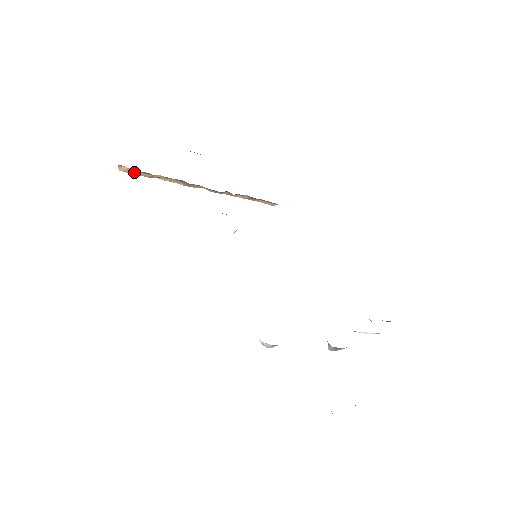
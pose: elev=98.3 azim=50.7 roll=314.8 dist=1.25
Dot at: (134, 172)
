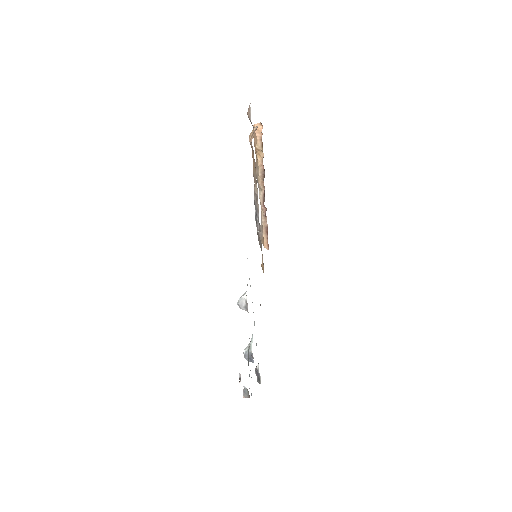
Dot at: (259, 136)
